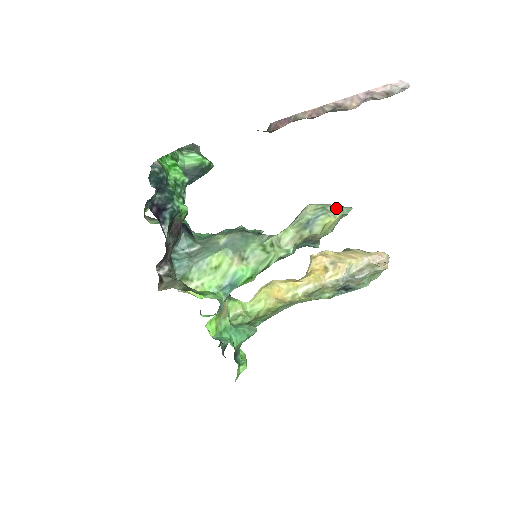
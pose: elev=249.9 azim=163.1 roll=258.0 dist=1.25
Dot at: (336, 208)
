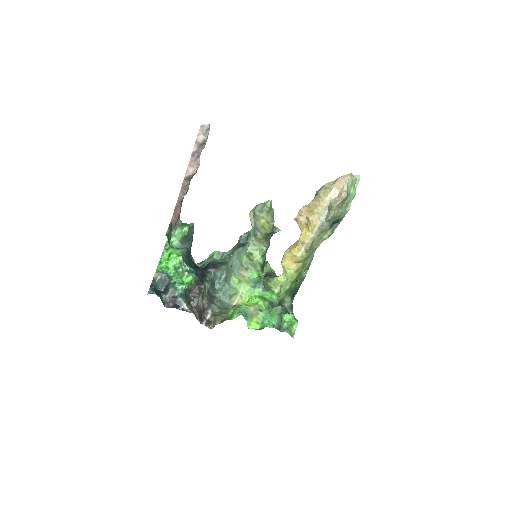
Dot at: (260, 210)
